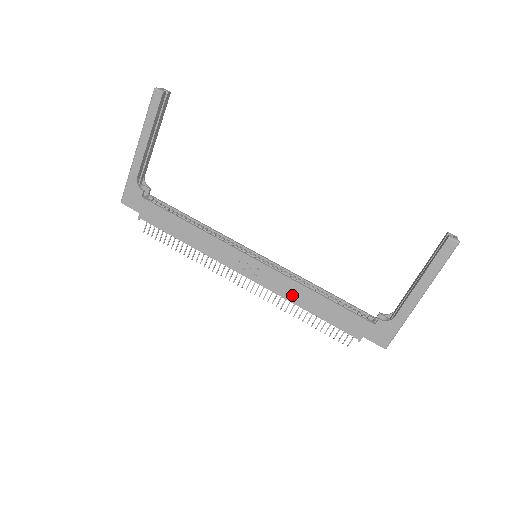
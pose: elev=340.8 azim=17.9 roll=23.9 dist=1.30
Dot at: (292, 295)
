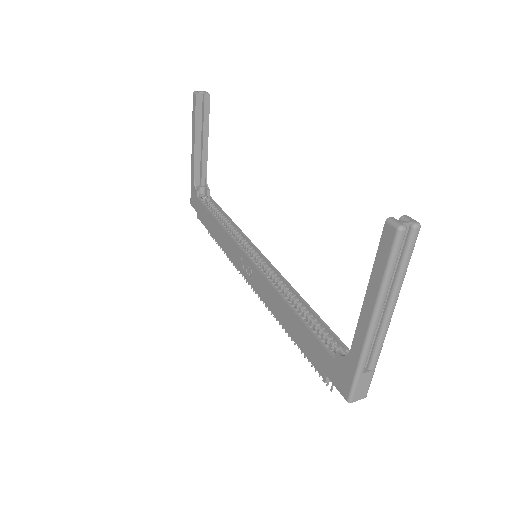
Dot at: (272, 304)
